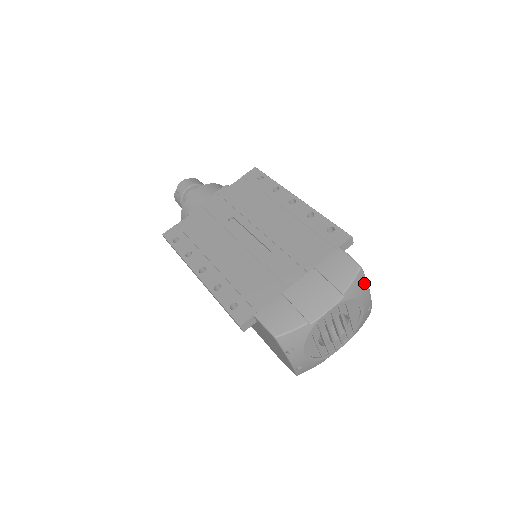
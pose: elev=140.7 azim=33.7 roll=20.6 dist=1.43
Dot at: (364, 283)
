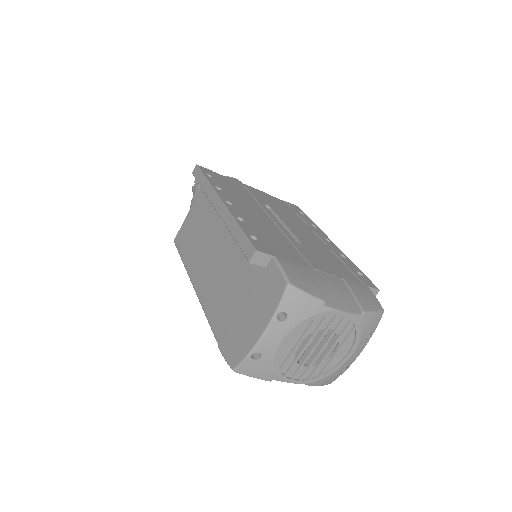
Dot at: (373, 330)
